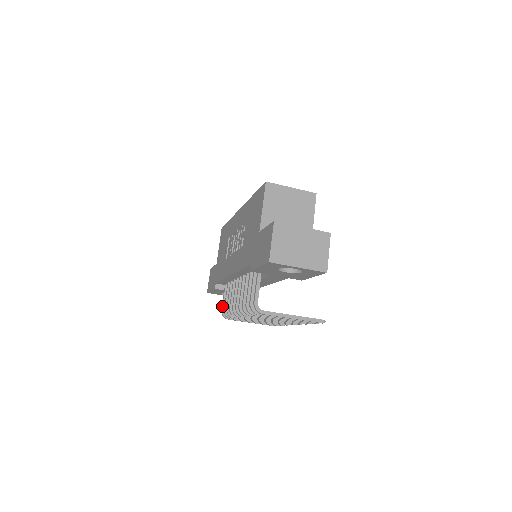
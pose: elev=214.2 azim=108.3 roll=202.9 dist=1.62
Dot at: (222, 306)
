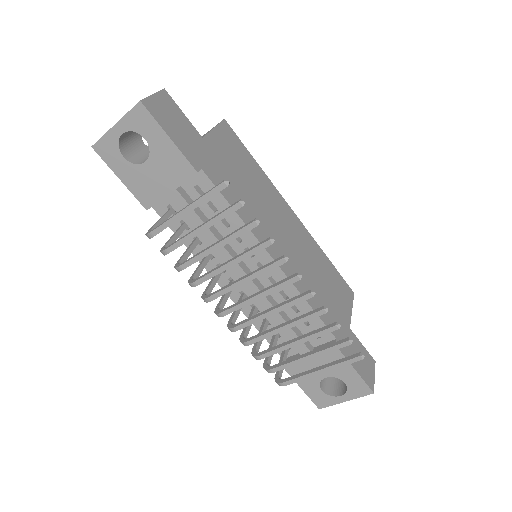
Dot at: occluded
